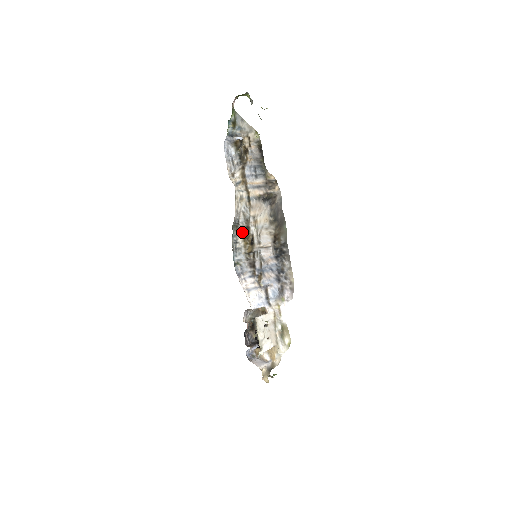
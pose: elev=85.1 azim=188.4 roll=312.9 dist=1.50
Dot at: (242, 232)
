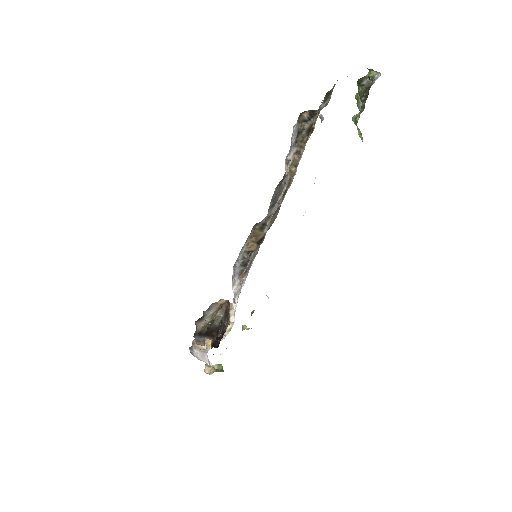
Dot at: (255, 229)
